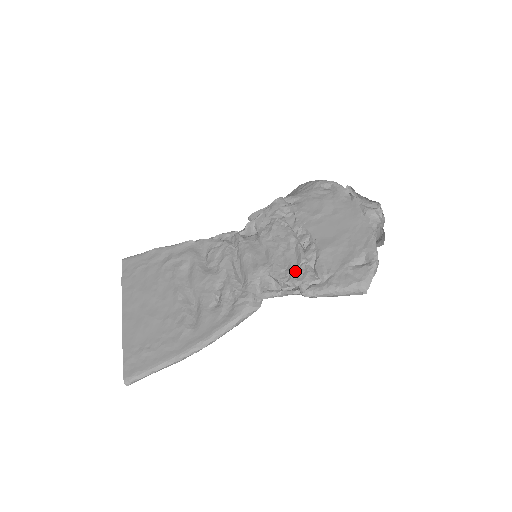
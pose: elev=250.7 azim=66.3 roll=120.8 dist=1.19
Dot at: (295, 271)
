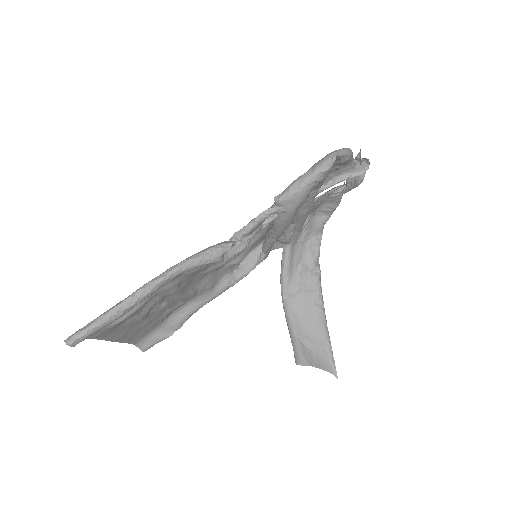
Dot at: occluded
